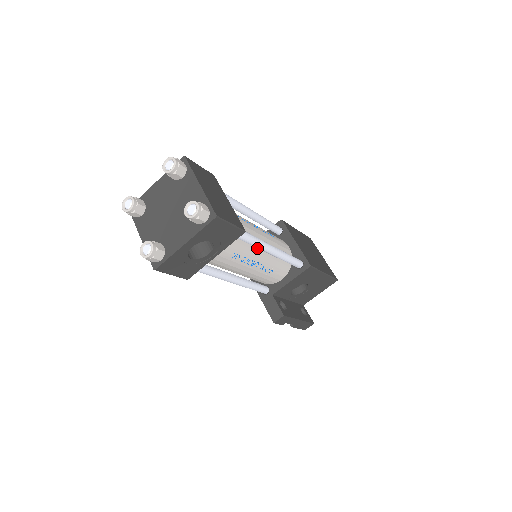
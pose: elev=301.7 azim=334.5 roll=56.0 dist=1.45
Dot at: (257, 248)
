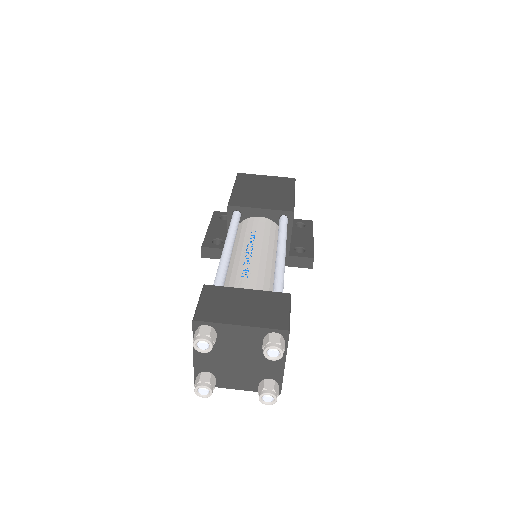
Dot at: (274, 267)
